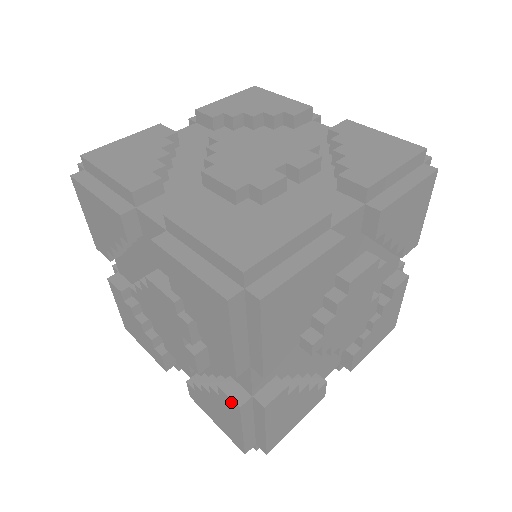
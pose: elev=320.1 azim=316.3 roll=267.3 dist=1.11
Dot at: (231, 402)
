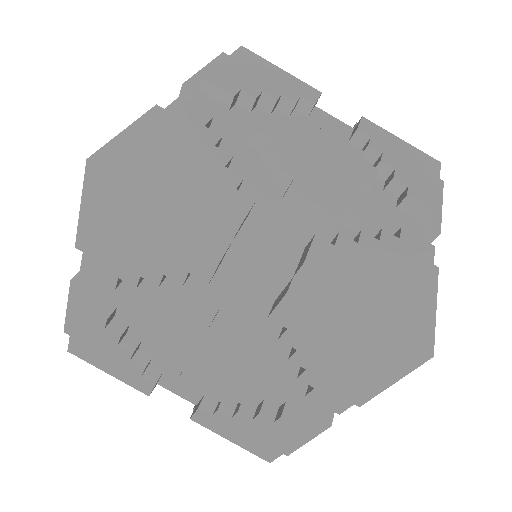
Dot at: occluded
